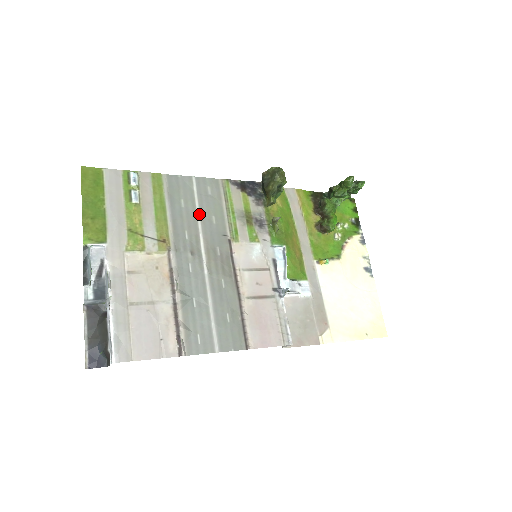
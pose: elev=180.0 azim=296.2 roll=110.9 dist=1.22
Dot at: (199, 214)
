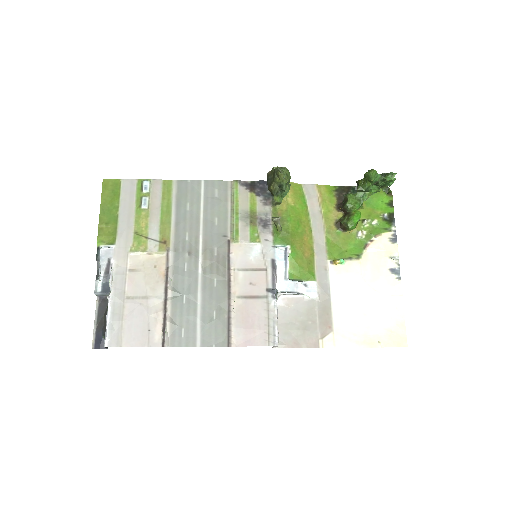
Dot at: (202, 216)
